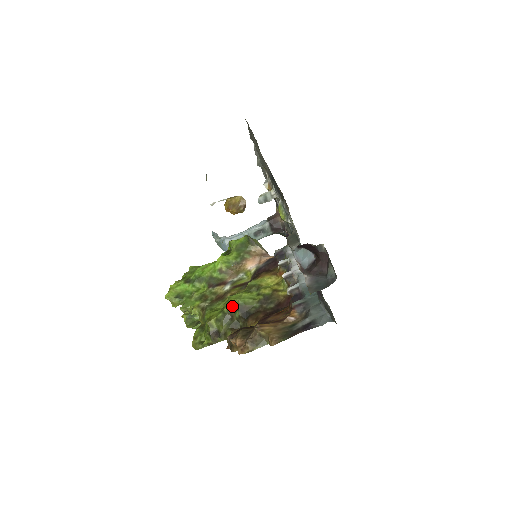
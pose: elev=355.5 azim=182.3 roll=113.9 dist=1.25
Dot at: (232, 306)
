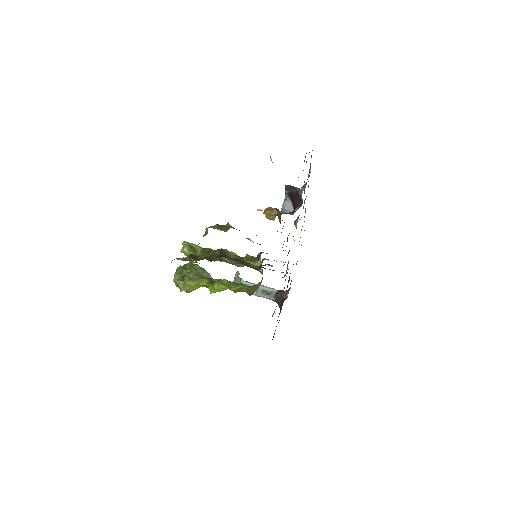
Dot at: (219, 250)
